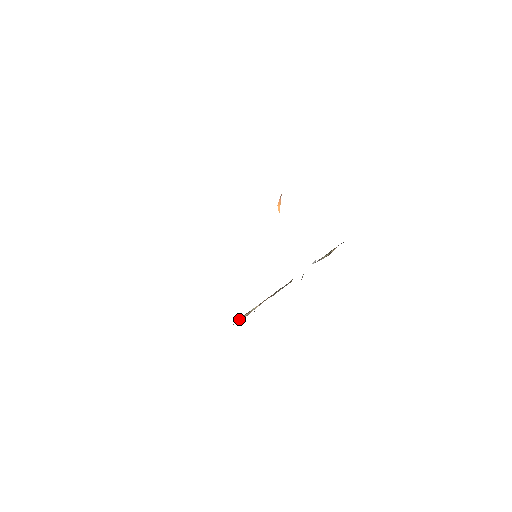
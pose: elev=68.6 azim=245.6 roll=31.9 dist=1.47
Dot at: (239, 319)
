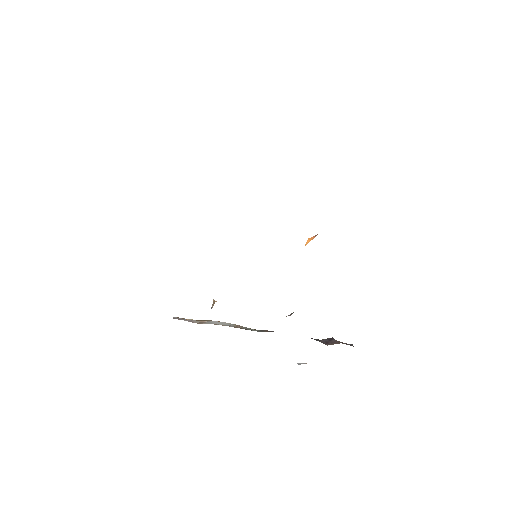
Dot at: (184, 318)
